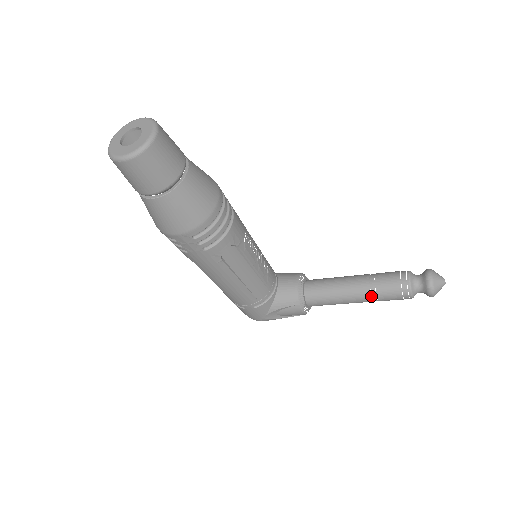
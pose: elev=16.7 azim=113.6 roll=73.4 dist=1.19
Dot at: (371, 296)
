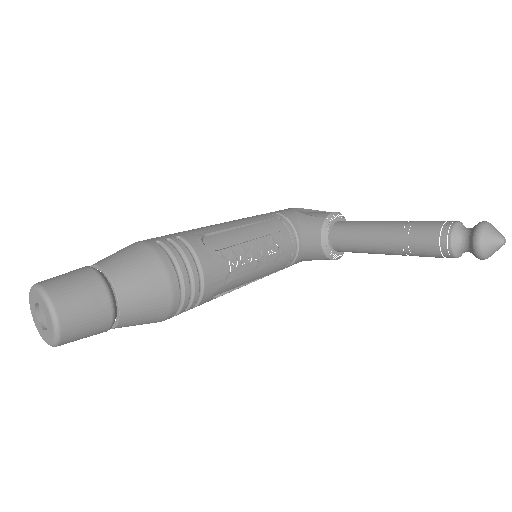
Dot at: (408, 254)
